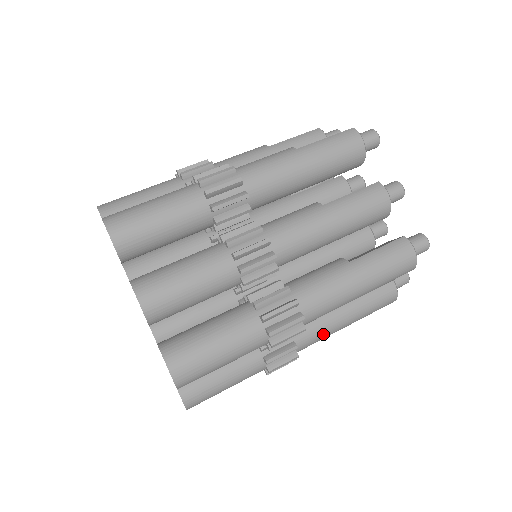
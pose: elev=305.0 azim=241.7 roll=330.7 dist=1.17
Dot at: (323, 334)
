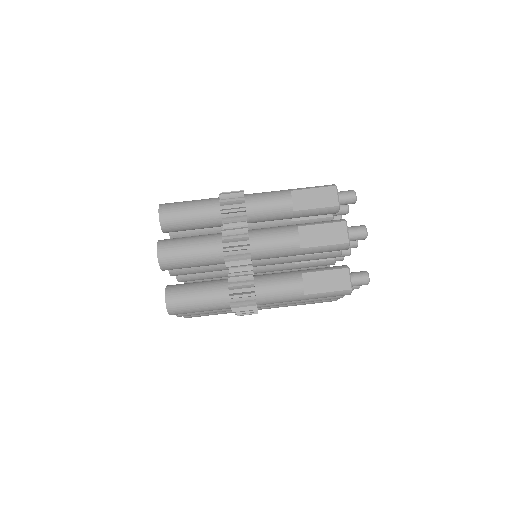
Dot at: occluded
